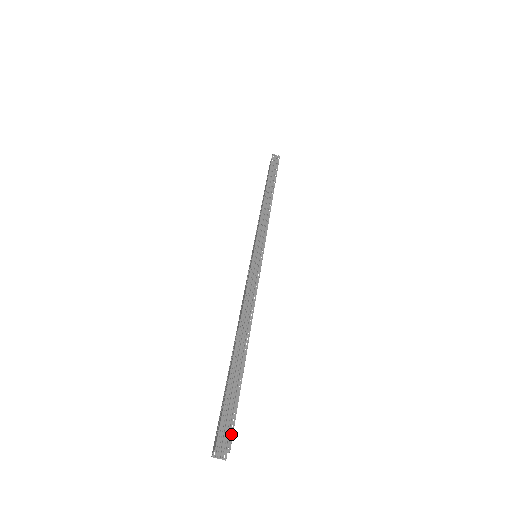
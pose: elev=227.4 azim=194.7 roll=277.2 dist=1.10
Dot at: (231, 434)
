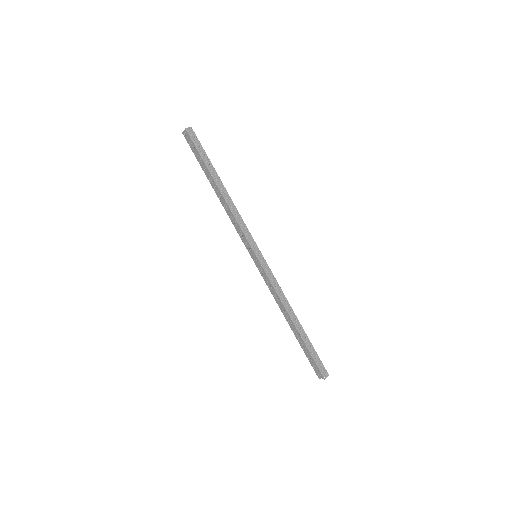
Dot at: (325, 369)
